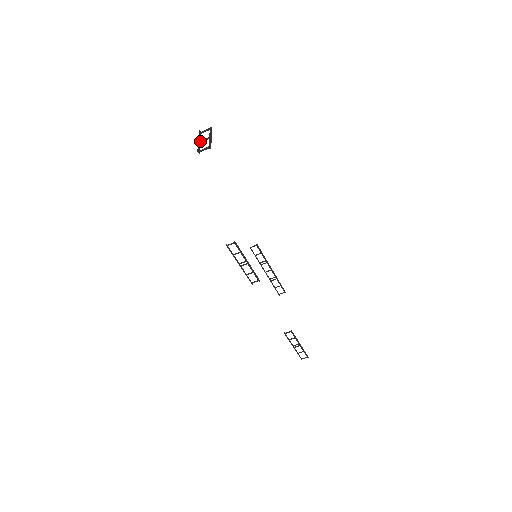
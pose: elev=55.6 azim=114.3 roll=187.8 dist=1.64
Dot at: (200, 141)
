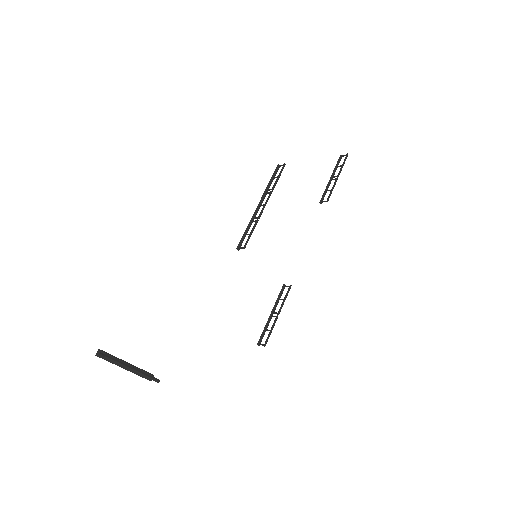
Dot at: (126, 368)
